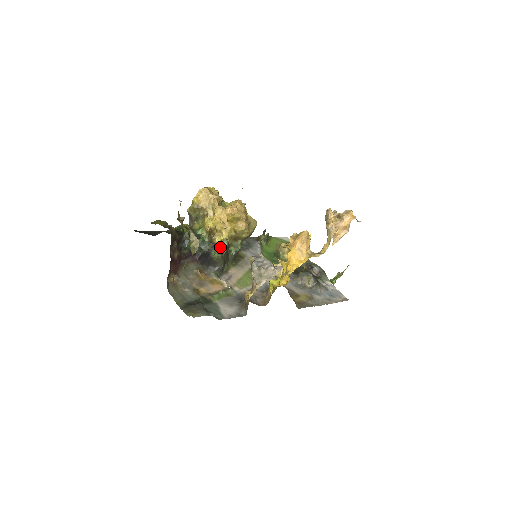
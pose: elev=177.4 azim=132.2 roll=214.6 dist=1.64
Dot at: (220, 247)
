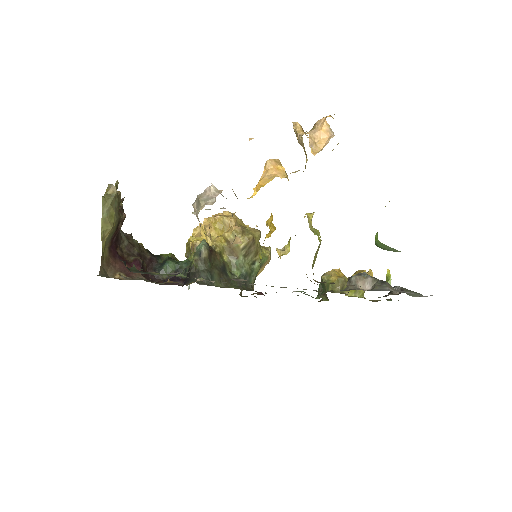
Dot at: (196, 248)
